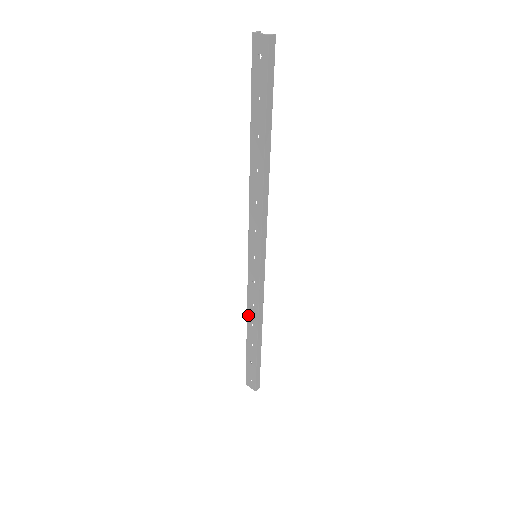
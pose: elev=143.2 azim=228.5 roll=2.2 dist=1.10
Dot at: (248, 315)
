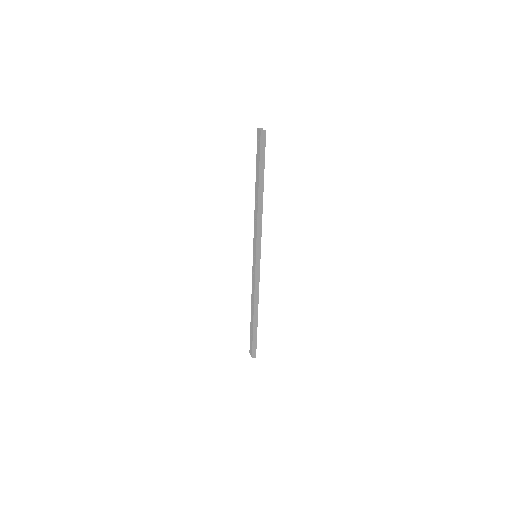
Dot at: (252, 297)
